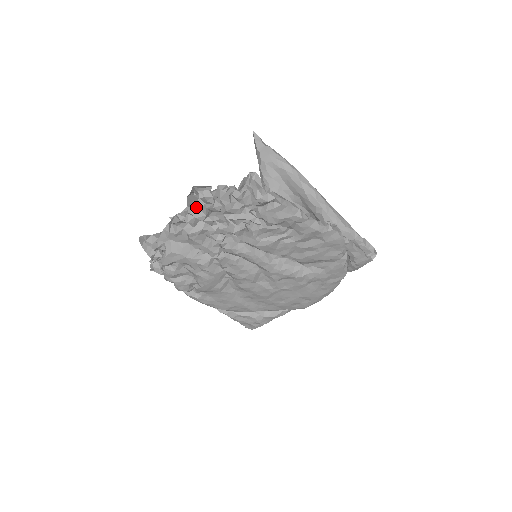
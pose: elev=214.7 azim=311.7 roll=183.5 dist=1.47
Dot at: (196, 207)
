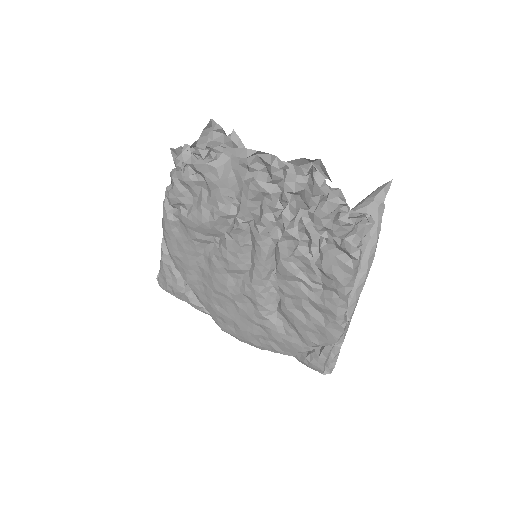
Dot at: (297, 175)
